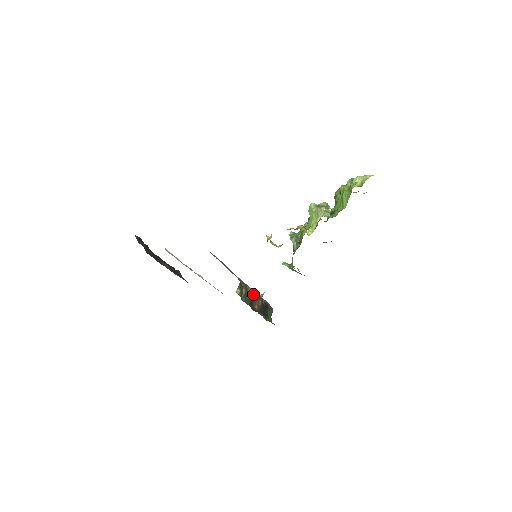
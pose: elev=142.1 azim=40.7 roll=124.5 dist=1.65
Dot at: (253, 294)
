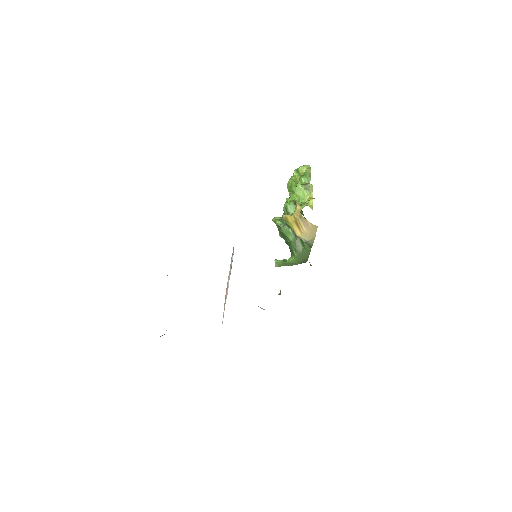
Dot at: occluded
